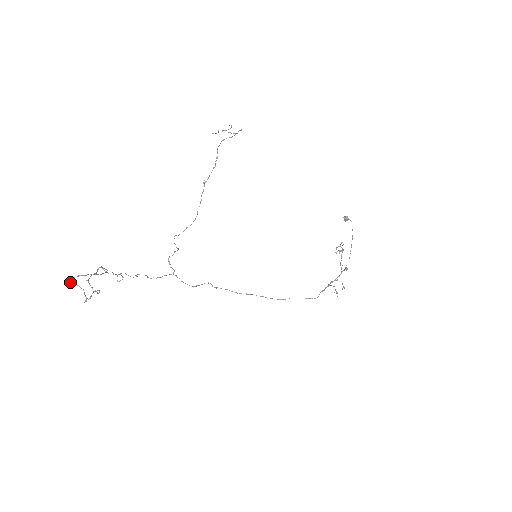
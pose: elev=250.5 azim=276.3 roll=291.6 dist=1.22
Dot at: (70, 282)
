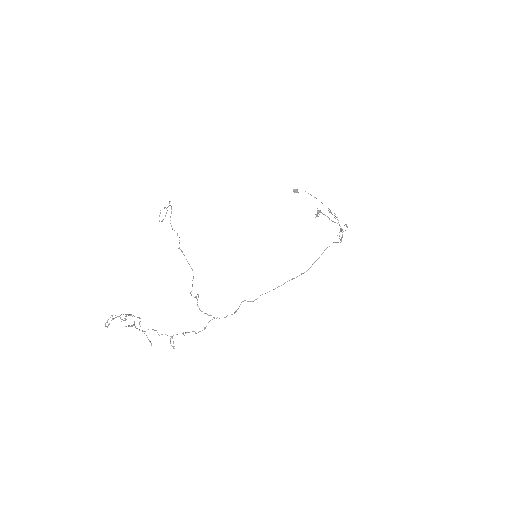
Dot at: occluded
